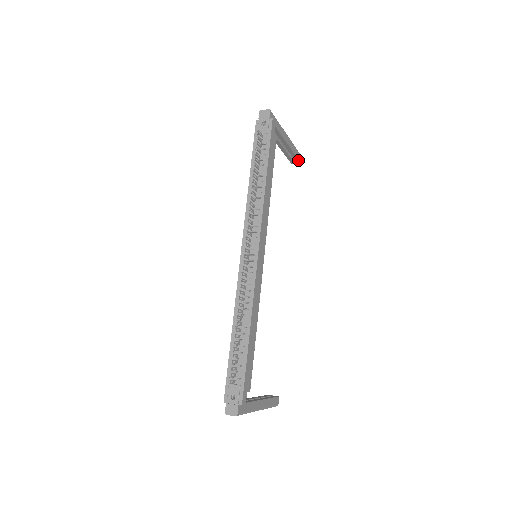
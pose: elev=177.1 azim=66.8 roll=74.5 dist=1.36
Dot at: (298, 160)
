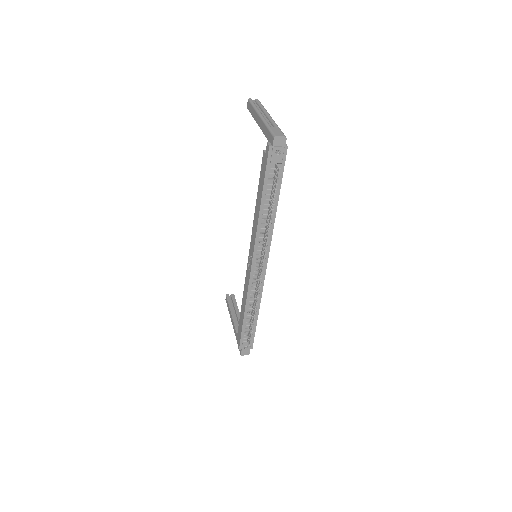
Dot at: occluded
